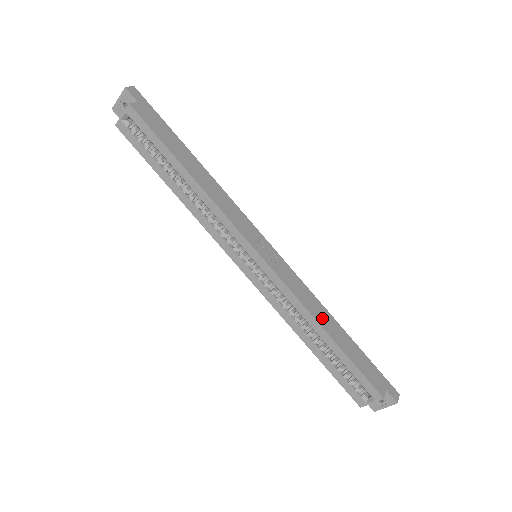
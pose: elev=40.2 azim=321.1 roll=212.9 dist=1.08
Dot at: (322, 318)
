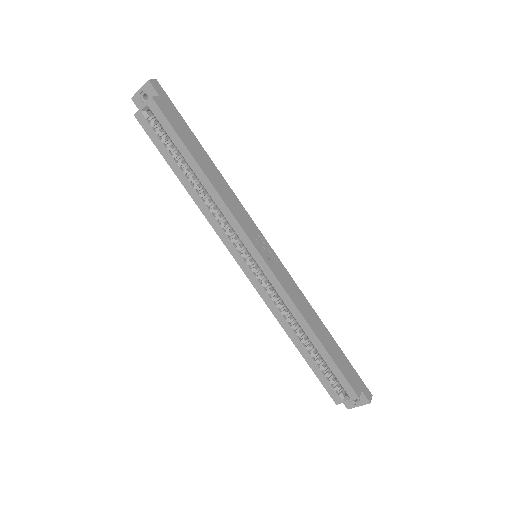
Dot at: (312, 320)
